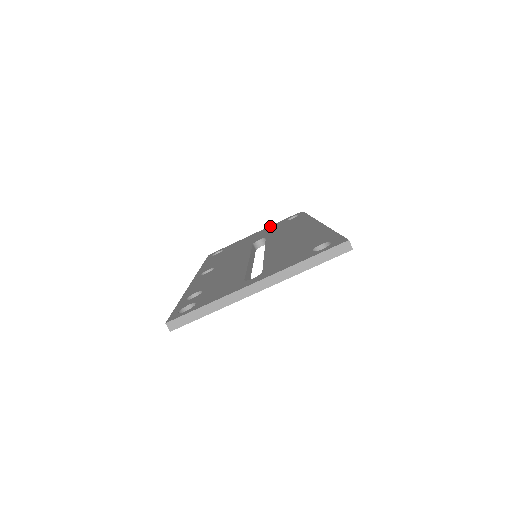
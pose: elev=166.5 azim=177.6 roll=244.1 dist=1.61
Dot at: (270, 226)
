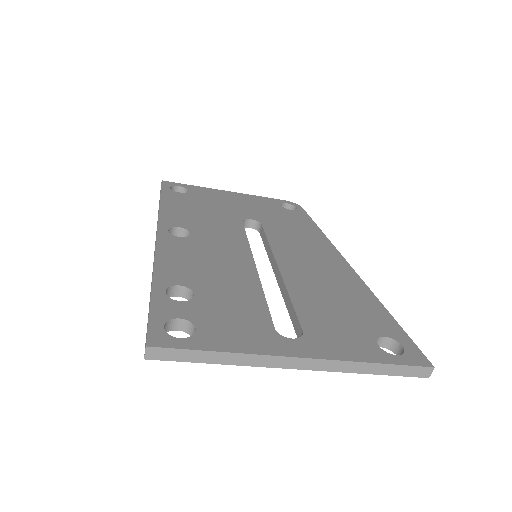
Dot at: (256, 196)
